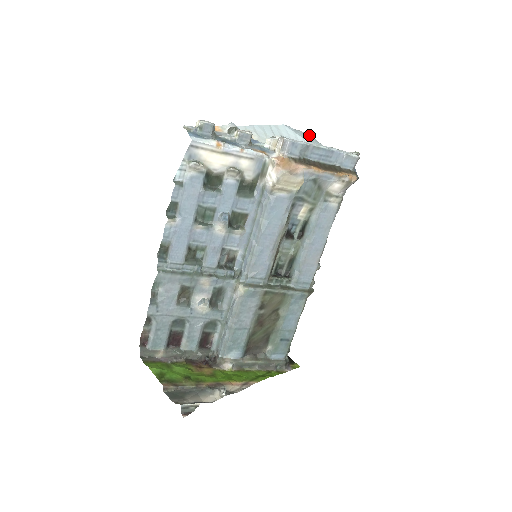
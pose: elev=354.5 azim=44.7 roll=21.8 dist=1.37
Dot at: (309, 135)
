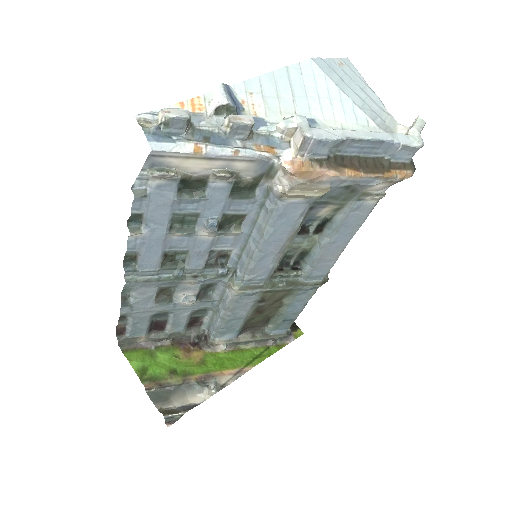
Dot at: (350, 63)
